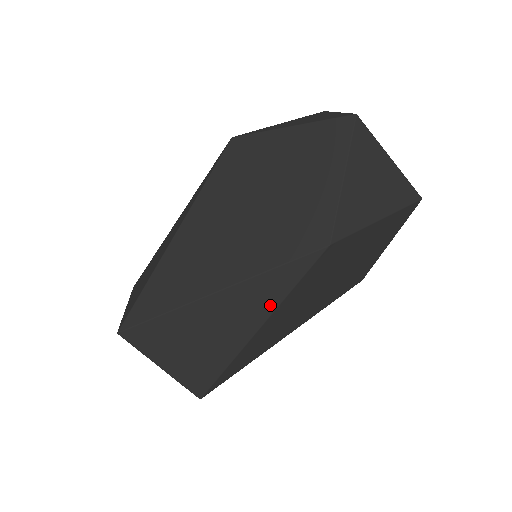
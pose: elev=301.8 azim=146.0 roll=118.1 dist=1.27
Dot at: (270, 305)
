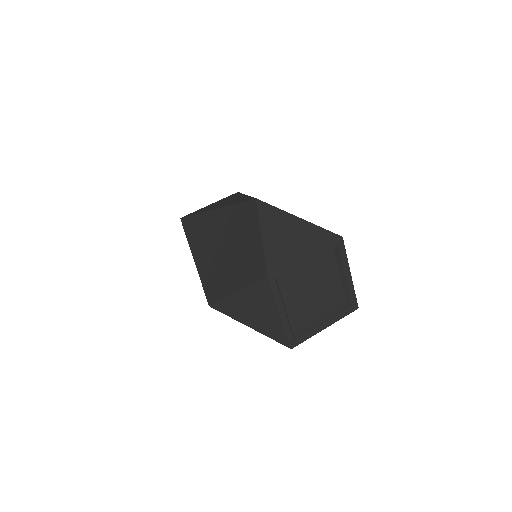
Dot at: occluded
